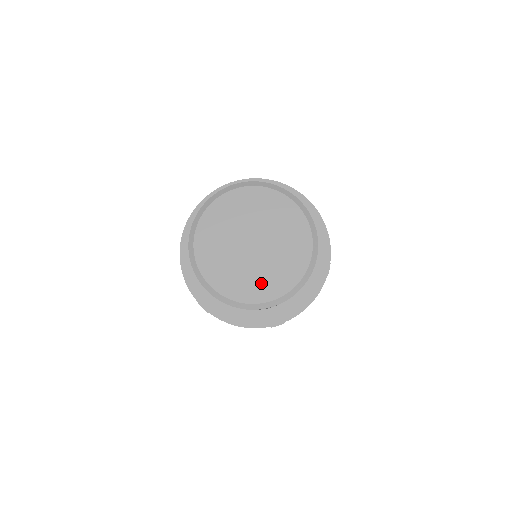
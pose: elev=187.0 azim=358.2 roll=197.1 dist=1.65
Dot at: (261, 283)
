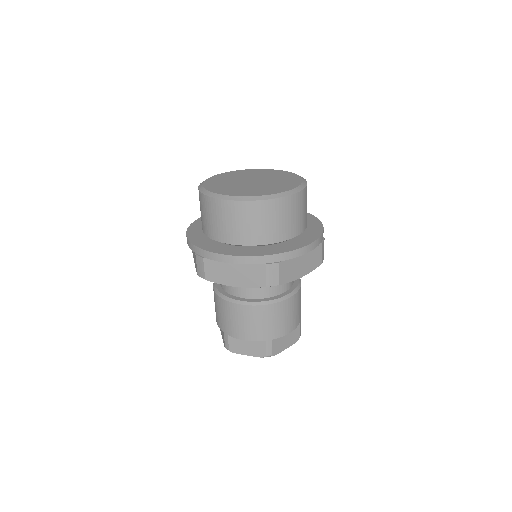
Dot at: (257, 191)
